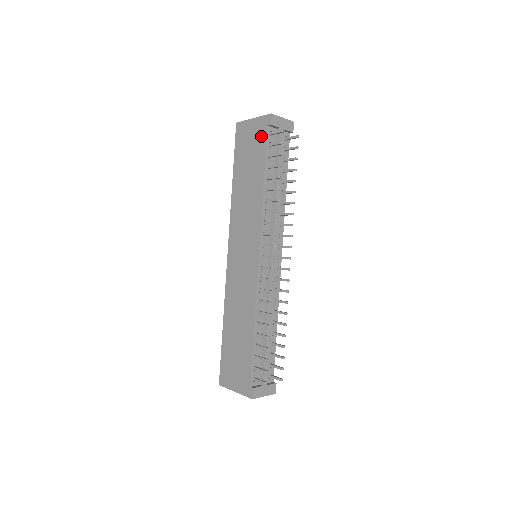
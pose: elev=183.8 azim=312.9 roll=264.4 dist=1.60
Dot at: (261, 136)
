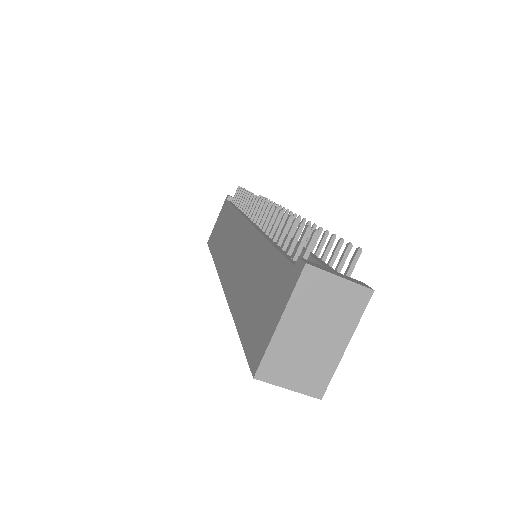
Dot at: (224, 208)
